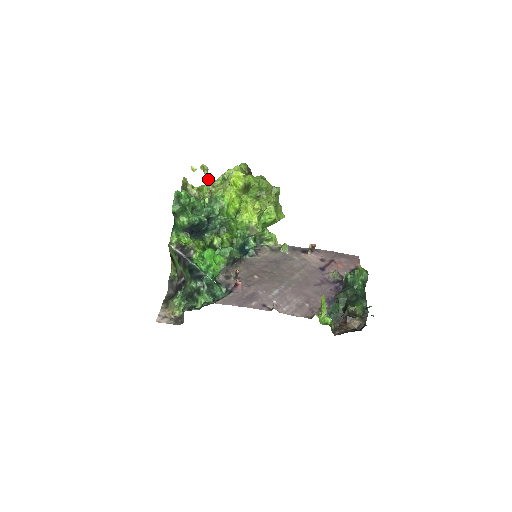
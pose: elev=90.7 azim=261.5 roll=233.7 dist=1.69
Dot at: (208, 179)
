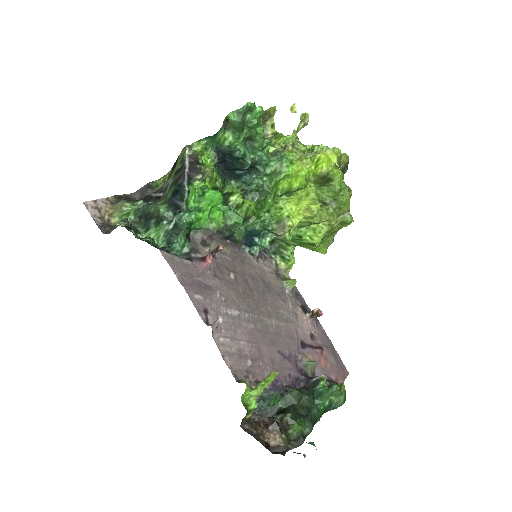
Dot at: (296, 134)
